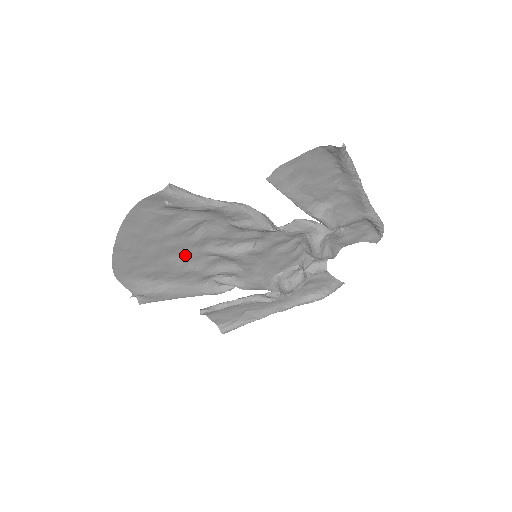
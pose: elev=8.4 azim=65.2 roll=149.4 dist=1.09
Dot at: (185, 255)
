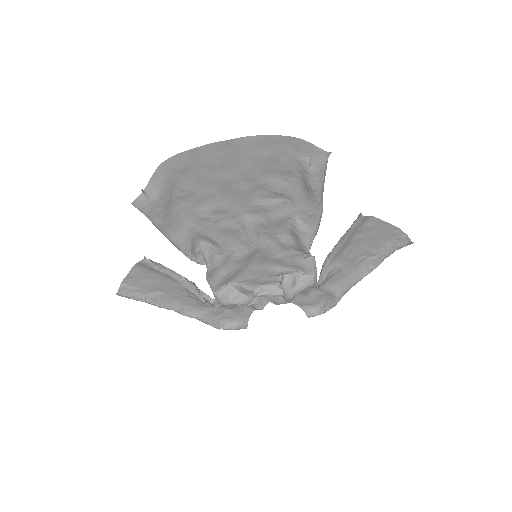
Dot at: (231, 205)
